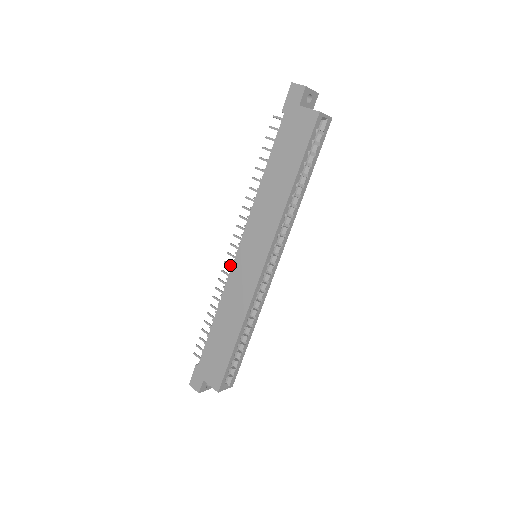
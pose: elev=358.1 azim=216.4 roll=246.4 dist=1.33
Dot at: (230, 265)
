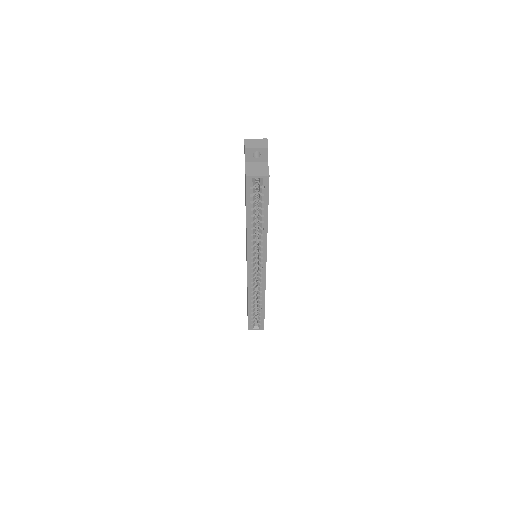
Dot at: occluded
